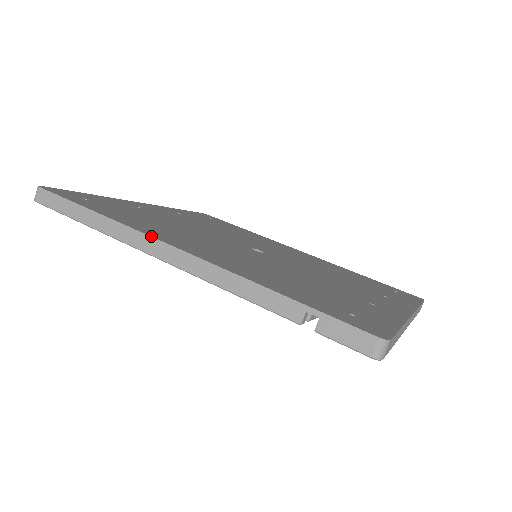
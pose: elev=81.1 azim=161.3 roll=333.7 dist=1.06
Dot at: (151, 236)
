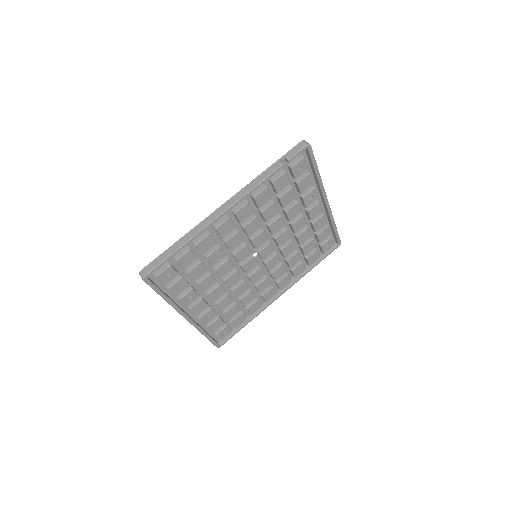
Dot at: (210, 215)
